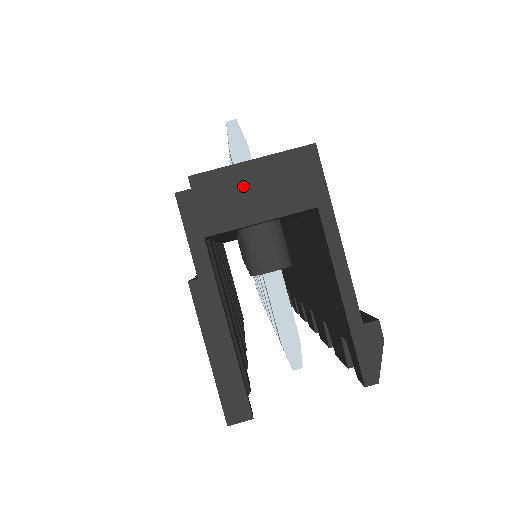
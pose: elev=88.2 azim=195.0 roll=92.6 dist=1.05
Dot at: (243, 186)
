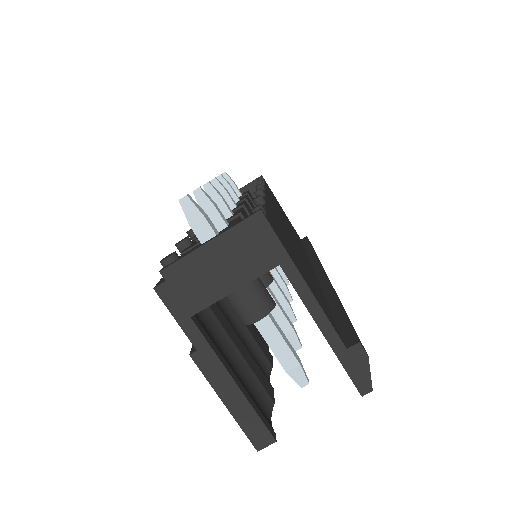
Dot at: (209, 266)
